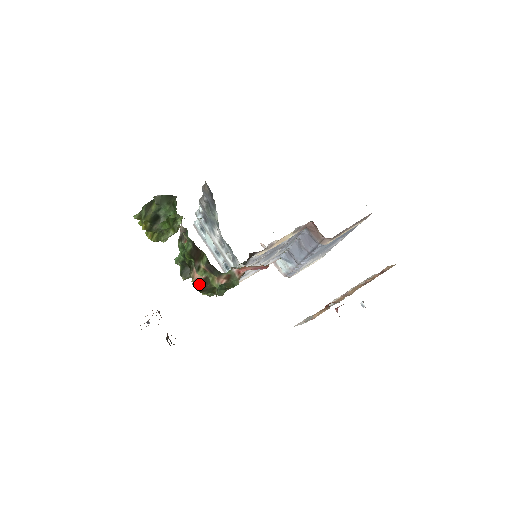
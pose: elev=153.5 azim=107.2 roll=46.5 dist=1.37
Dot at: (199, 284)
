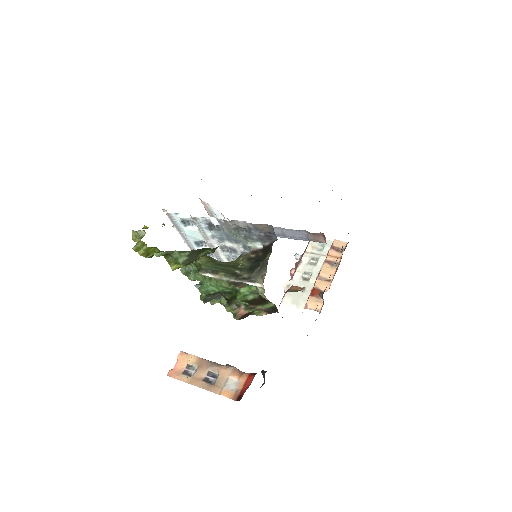
Dot at: (242, 317)
